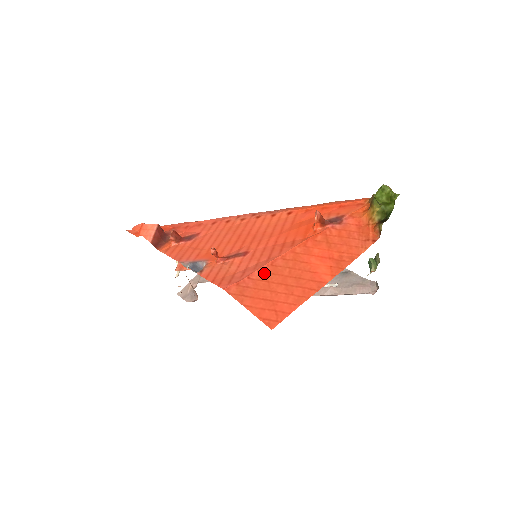
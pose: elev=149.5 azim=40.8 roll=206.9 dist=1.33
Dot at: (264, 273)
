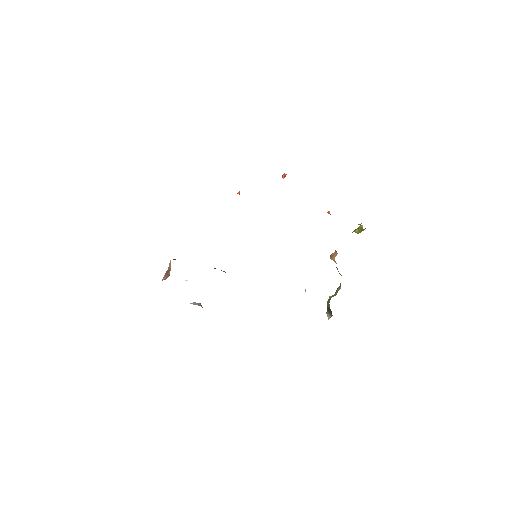
Dot at: occluded
